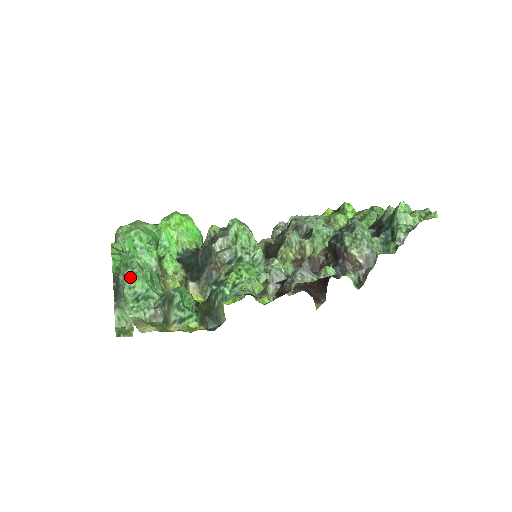
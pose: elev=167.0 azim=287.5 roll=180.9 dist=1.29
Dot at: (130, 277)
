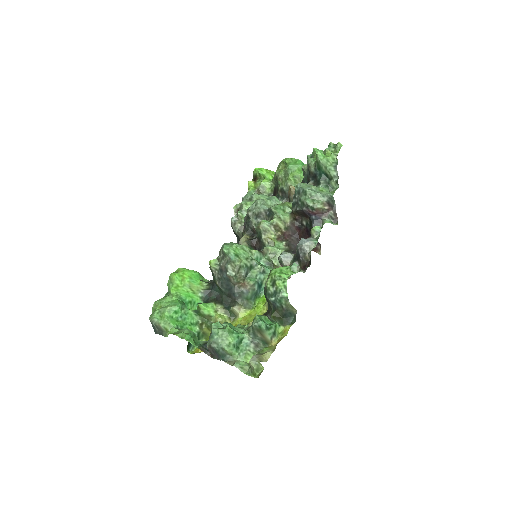
Dot at: (221, 340)
